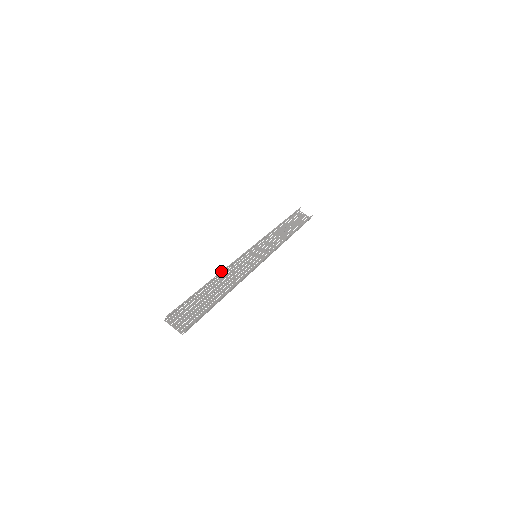
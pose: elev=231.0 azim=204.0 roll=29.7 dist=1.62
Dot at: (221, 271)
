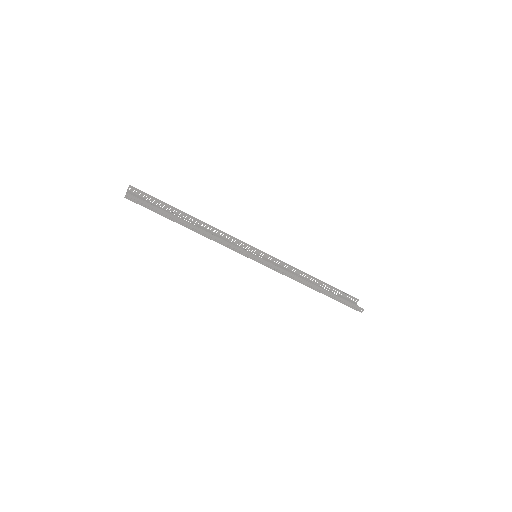
Dot at: (208, 224)
